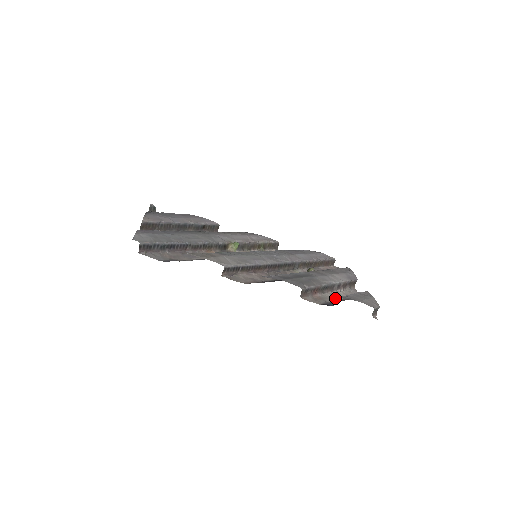
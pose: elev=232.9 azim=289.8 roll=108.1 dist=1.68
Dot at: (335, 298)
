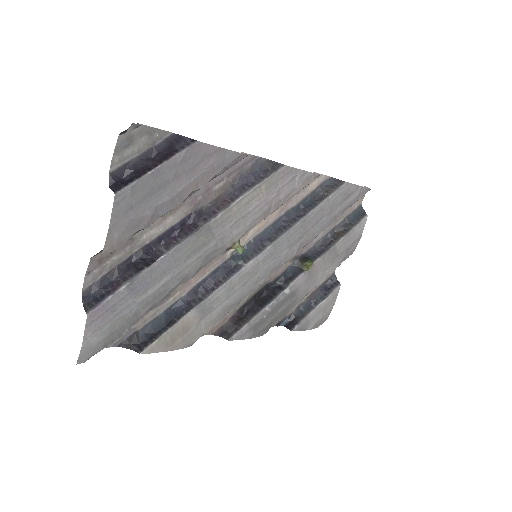
Dot at: occluded
